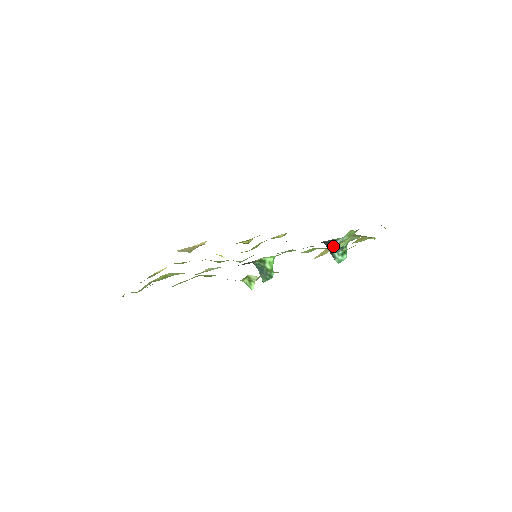
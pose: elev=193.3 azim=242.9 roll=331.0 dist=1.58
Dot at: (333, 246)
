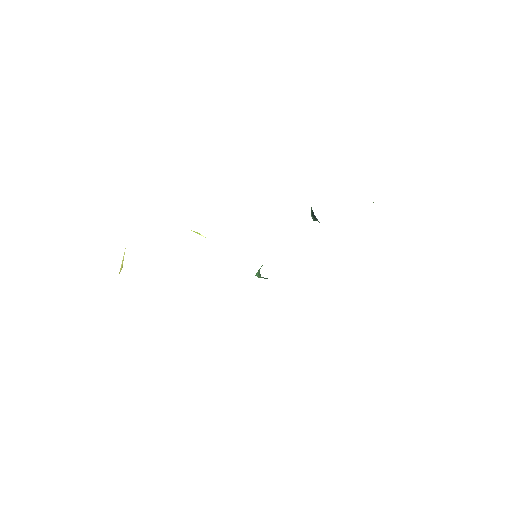
Dot at: occluded
